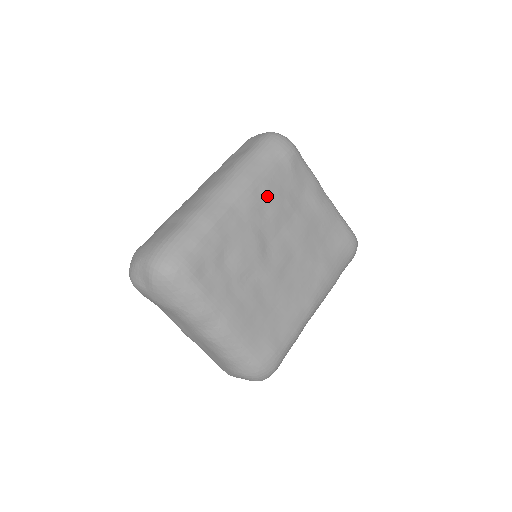
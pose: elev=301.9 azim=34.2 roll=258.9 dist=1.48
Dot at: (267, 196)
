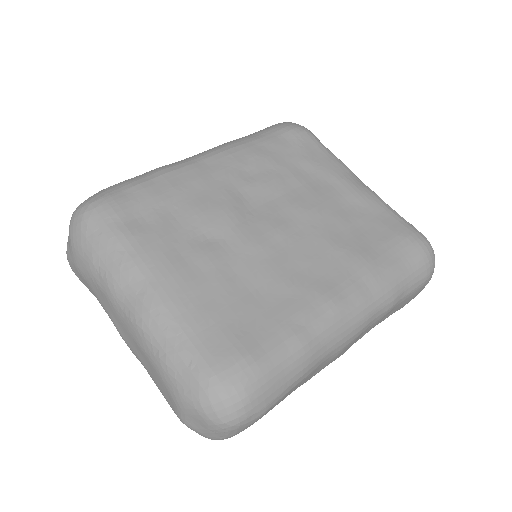
Dot at: (255, 161)
